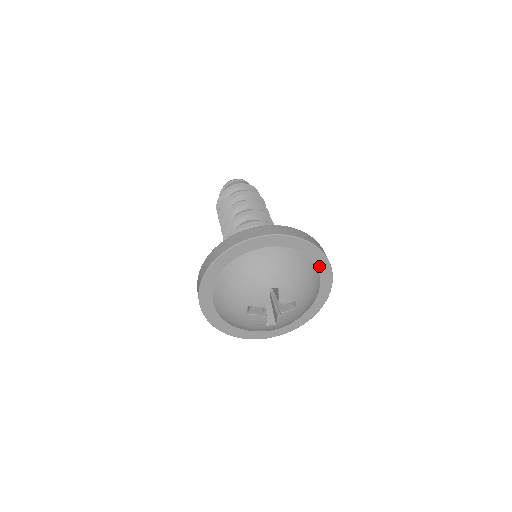
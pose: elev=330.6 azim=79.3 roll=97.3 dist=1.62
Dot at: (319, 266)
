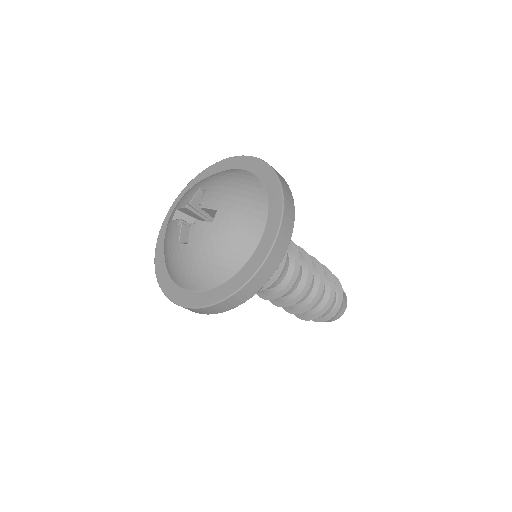
Dot at: (271, 199)
